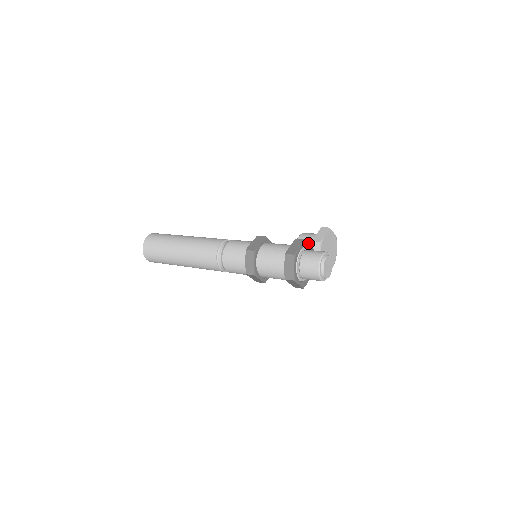
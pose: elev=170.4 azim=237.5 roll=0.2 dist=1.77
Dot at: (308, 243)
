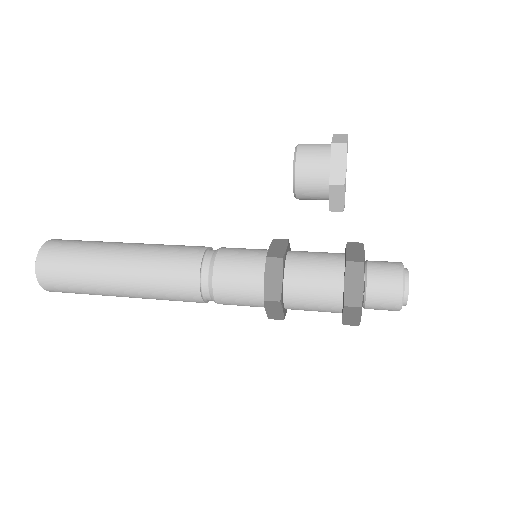
Dot at: (364, 255)
